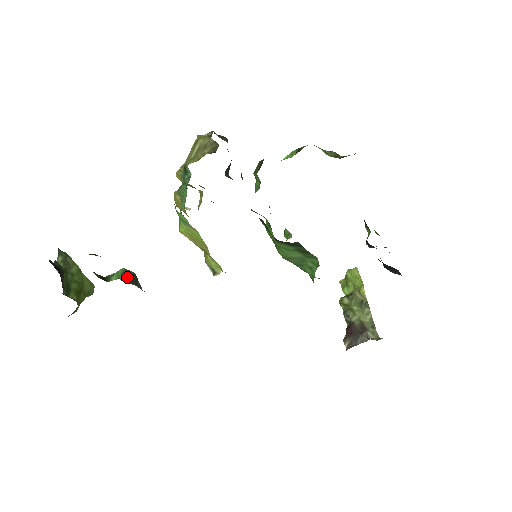
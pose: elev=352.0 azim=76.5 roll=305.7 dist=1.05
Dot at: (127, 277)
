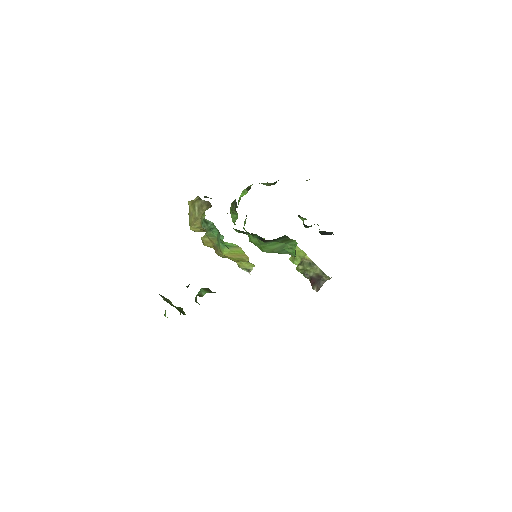
Dot at: (208, 291)
